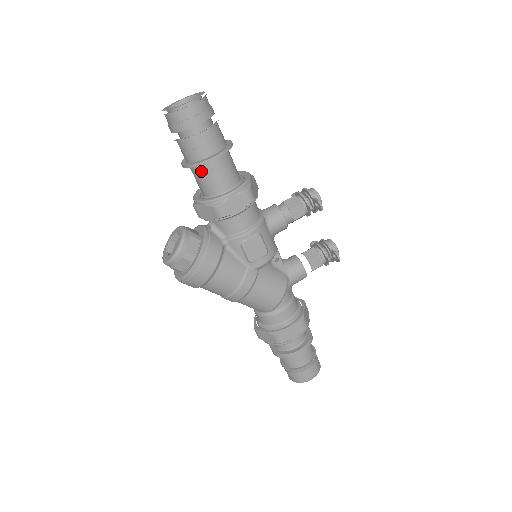
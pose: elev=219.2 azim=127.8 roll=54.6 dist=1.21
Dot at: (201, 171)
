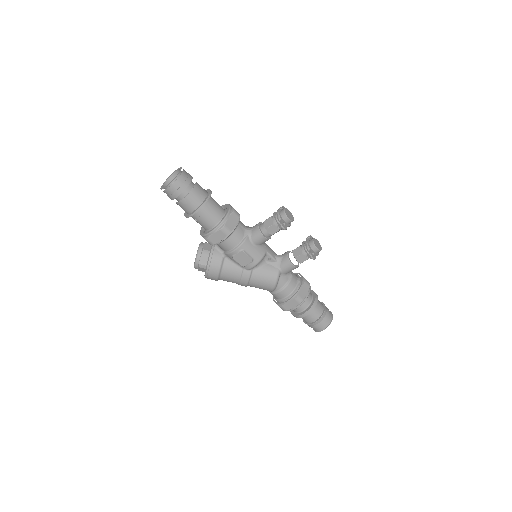
Dot at: (193, 218)
